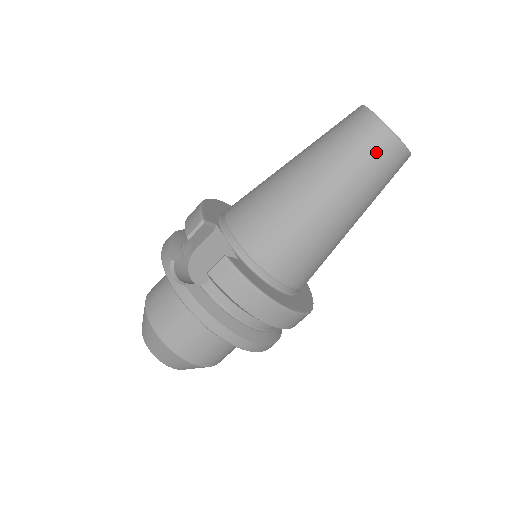
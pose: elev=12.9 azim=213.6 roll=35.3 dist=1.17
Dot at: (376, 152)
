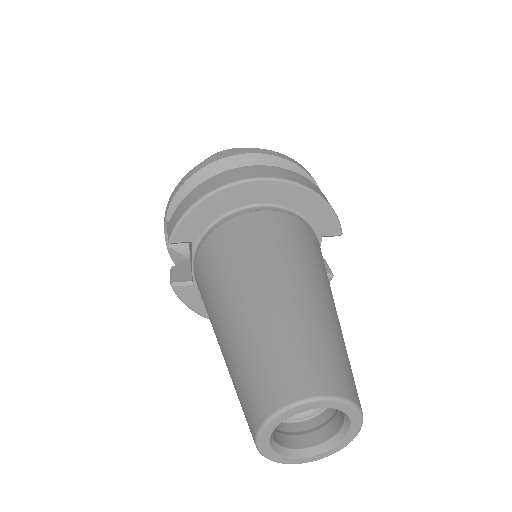
Dot at: occluded
